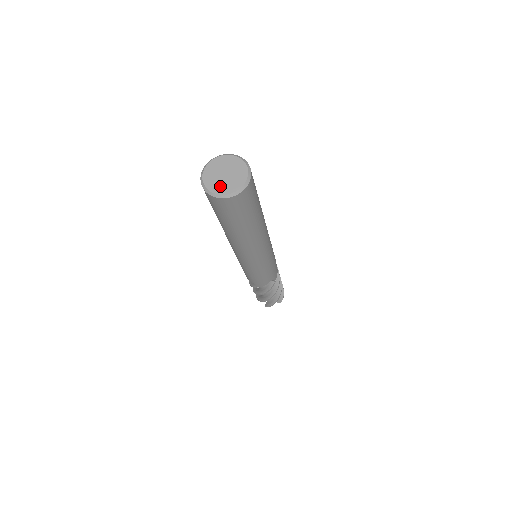
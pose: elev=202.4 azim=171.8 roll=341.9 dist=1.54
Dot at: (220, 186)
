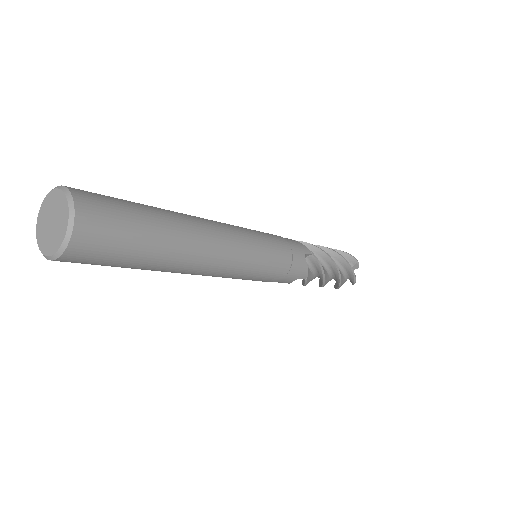
Dot at: (45, 240)
